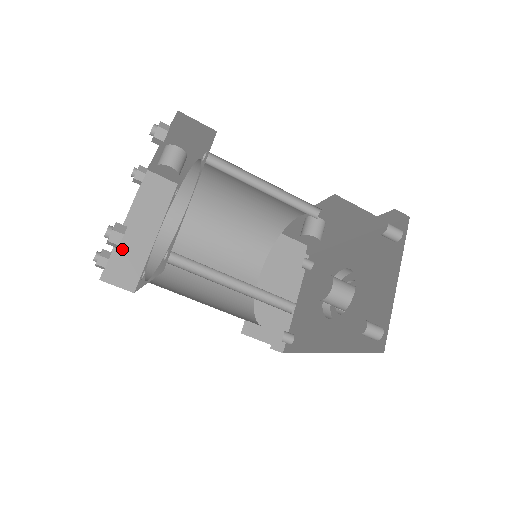
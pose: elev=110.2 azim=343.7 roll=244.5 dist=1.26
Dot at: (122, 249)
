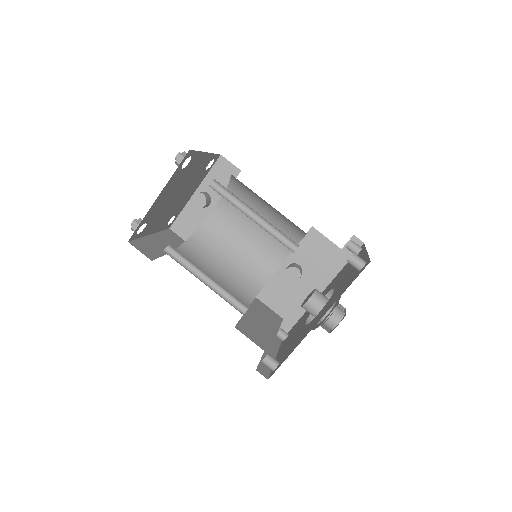
Dot at: (147, 242)
